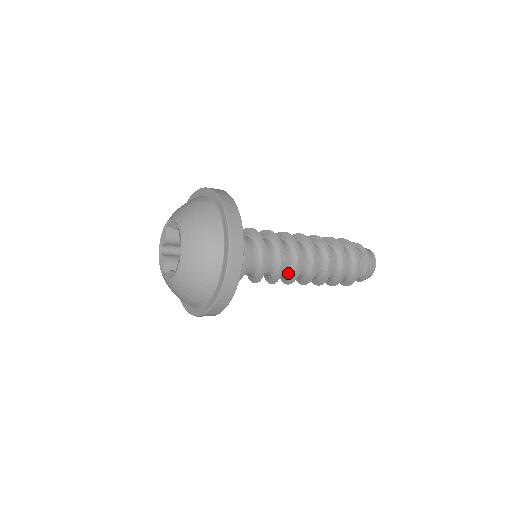
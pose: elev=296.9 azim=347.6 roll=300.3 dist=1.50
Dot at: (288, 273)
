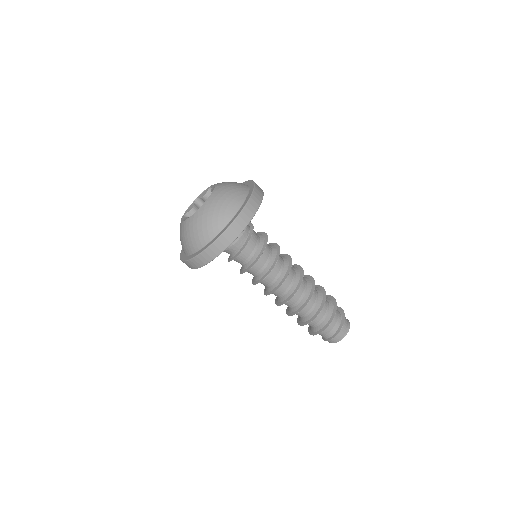
Dot at: (269, 286)
